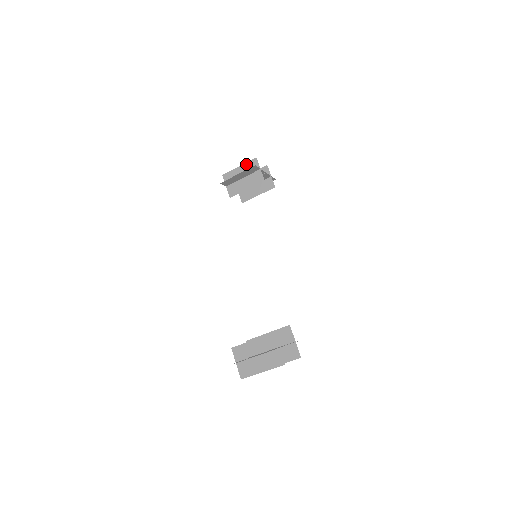
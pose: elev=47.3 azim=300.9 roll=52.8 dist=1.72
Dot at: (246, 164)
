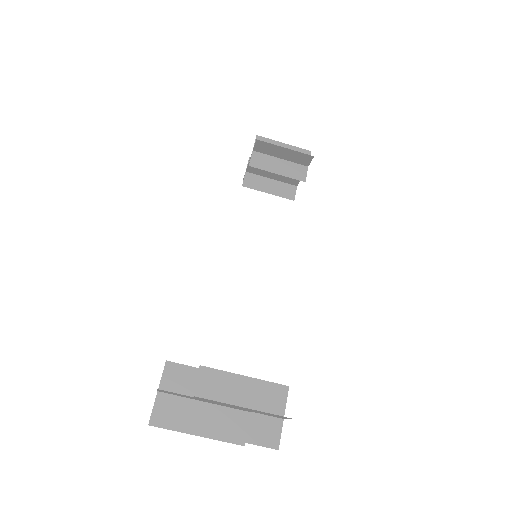
Dot at: (294, 148)
